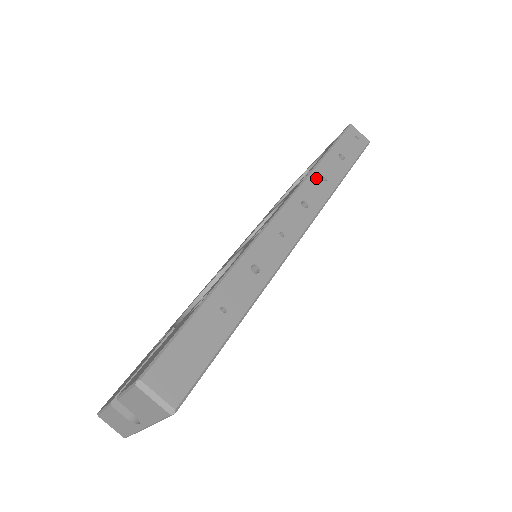
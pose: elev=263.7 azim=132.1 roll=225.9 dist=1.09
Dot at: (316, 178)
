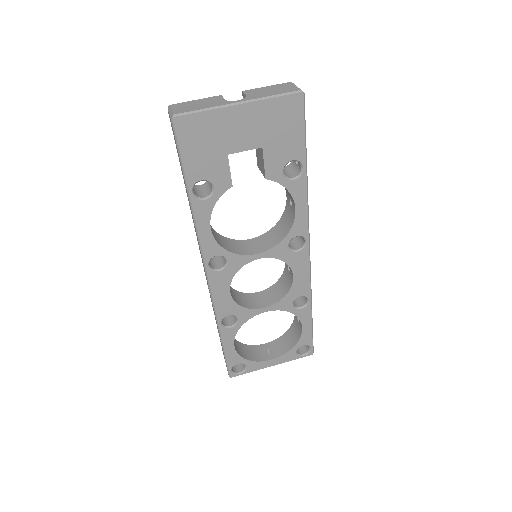
Dot at: occluded
